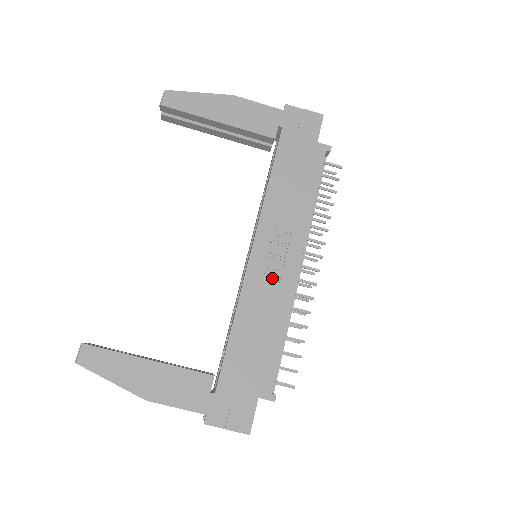
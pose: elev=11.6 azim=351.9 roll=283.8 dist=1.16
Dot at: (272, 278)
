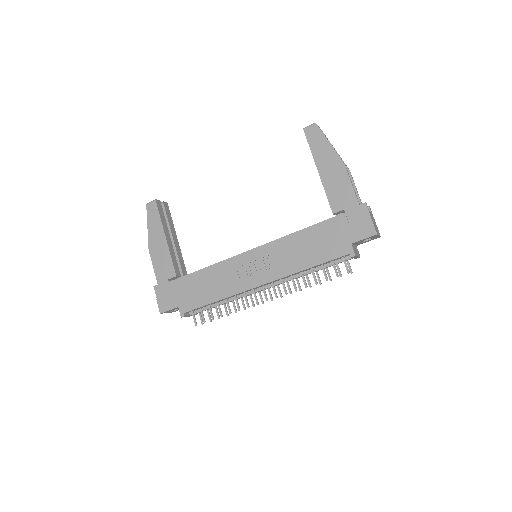
Dot at: (242, 274)
